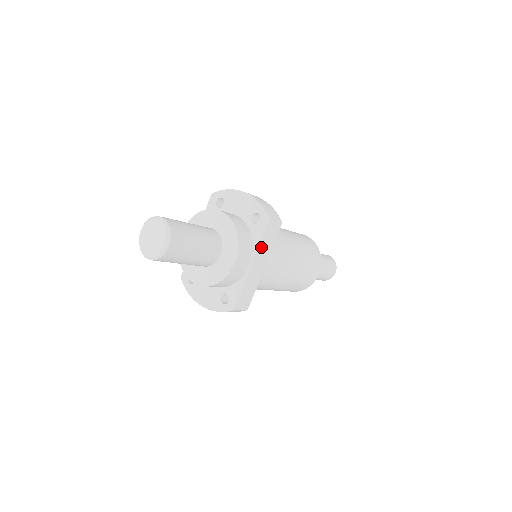
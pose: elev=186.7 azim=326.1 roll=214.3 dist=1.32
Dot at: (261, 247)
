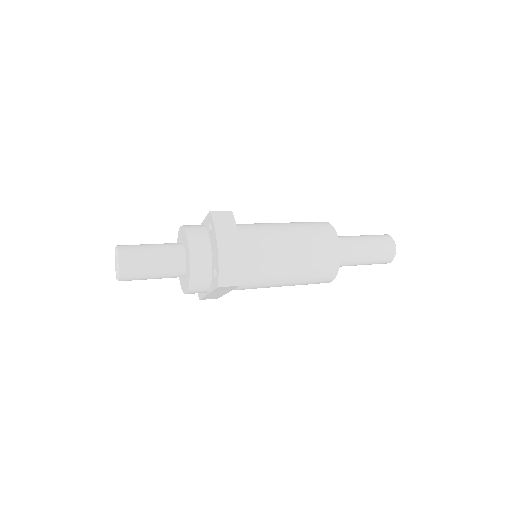
Dot at: (216, 291)
